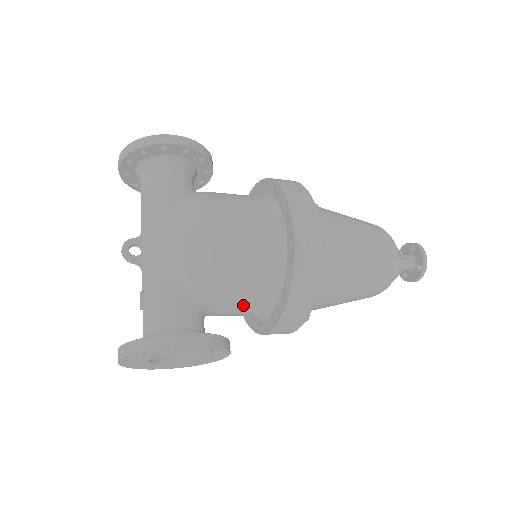
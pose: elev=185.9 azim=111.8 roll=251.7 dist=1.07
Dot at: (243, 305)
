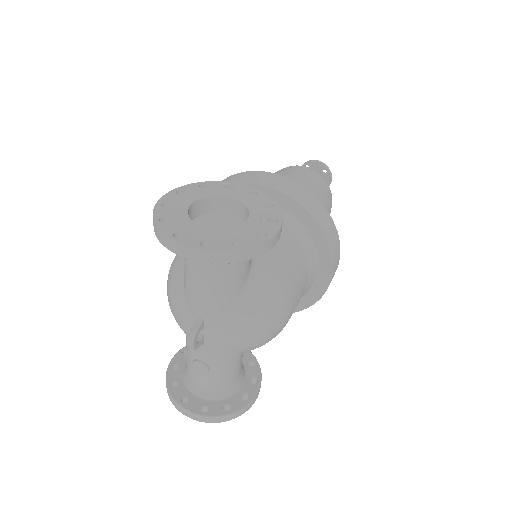
Dot at: occluded
